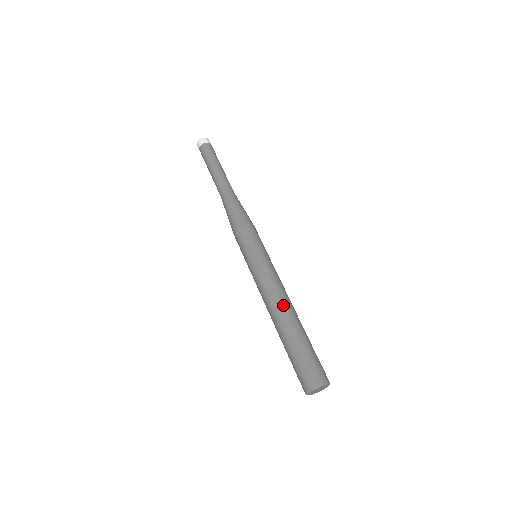
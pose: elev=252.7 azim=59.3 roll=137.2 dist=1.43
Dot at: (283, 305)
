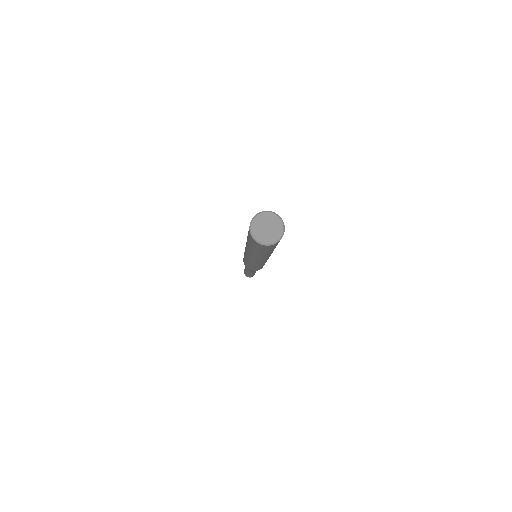
Dot at: occluded
